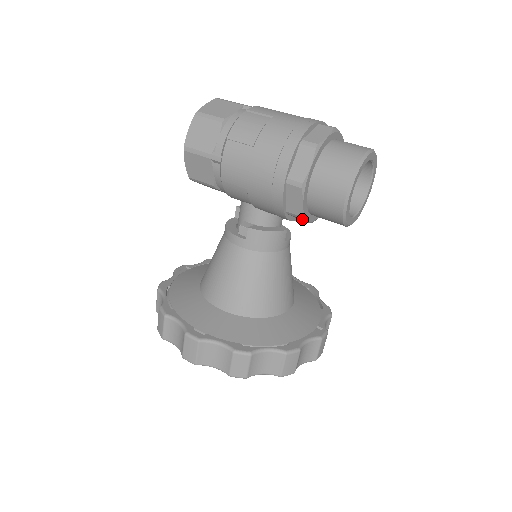
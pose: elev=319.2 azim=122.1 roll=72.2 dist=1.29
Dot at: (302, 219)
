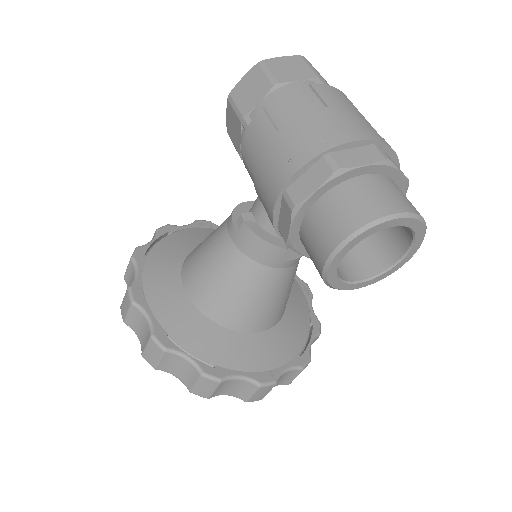
Dot at: (291, 247)
